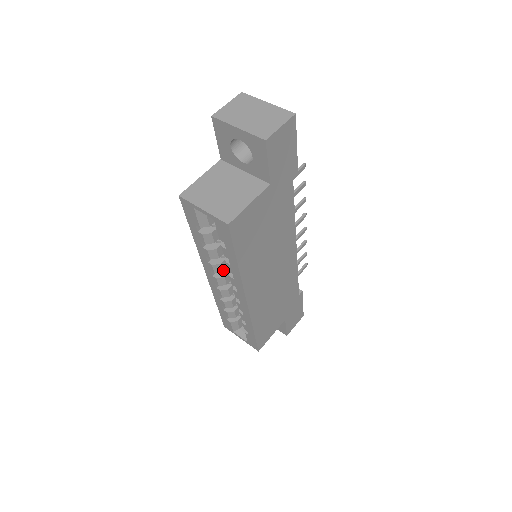
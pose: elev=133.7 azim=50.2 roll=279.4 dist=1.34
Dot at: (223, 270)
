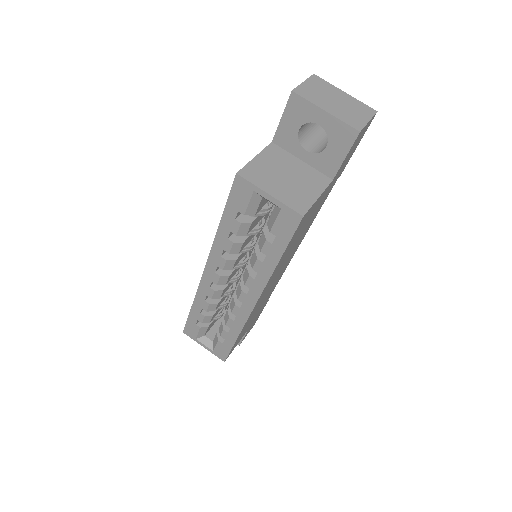
Dot at: (233, 267)
